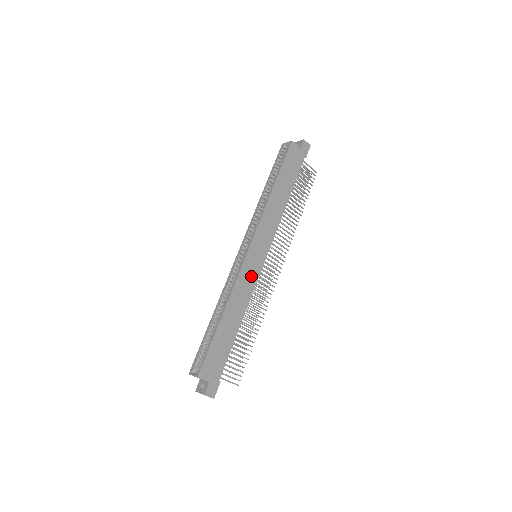
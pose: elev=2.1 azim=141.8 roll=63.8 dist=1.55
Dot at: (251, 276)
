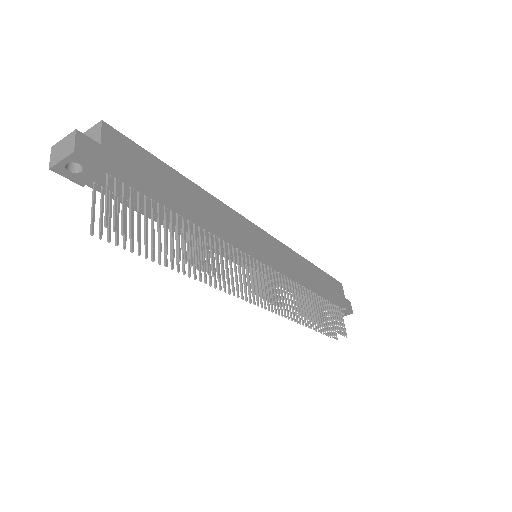
Dot at: (245, 236)
